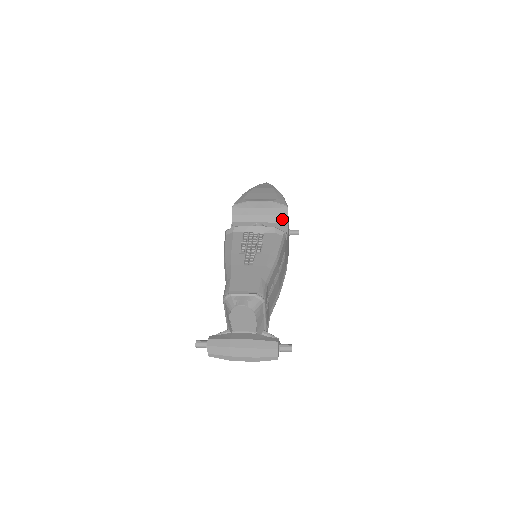
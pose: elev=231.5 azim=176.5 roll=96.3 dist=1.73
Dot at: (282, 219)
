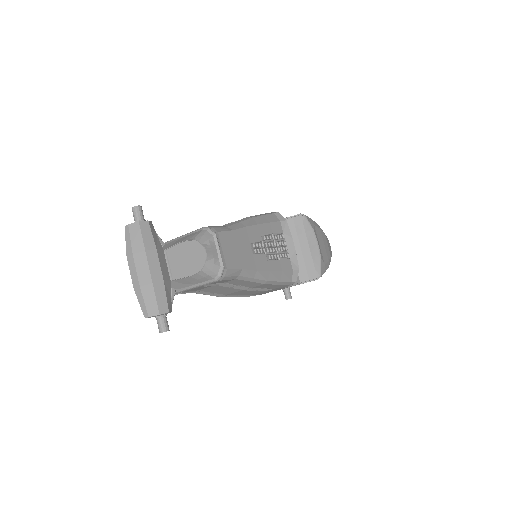
Dot at: (303, 276)
